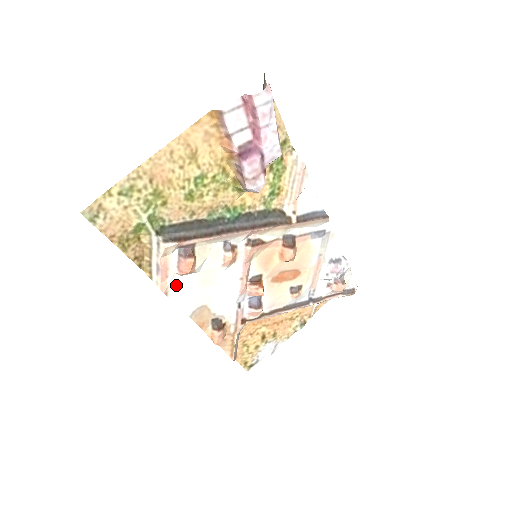
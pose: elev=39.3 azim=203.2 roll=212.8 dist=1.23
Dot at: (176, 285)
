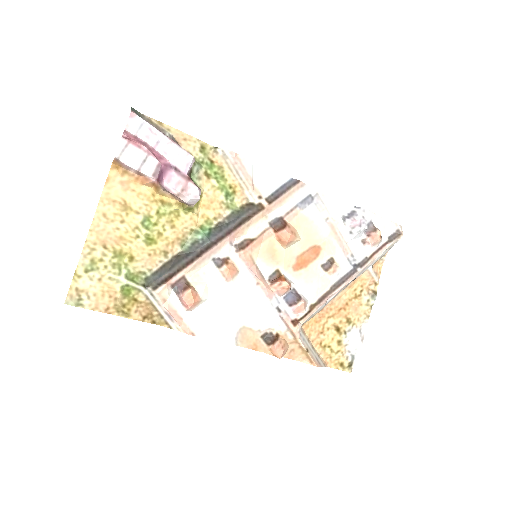
Dot at: (196, 322)
